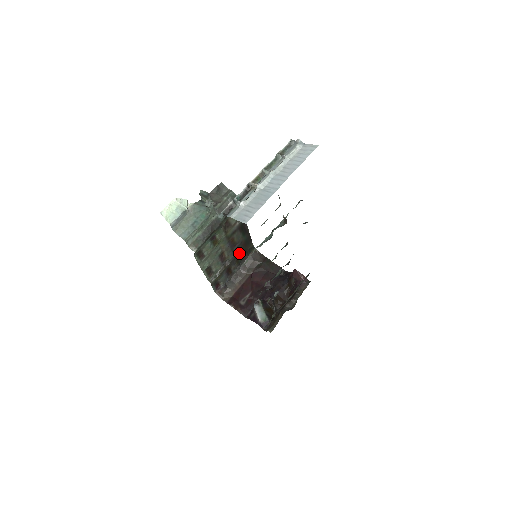
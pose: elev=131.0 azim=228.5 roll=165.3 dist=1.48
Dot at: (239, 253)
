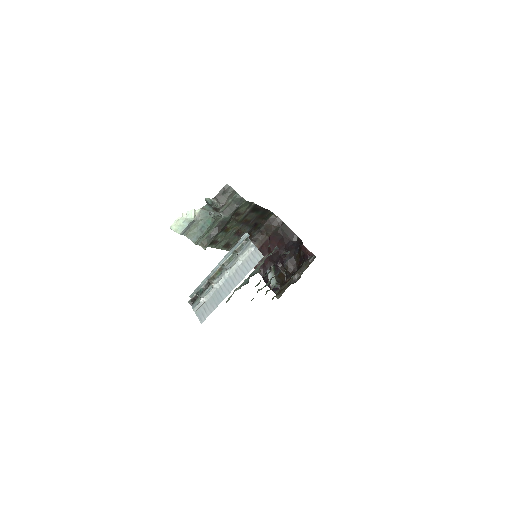
Dot at: (256, 223)
